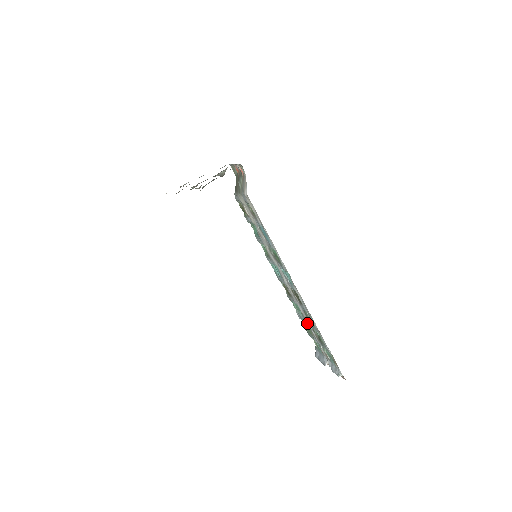
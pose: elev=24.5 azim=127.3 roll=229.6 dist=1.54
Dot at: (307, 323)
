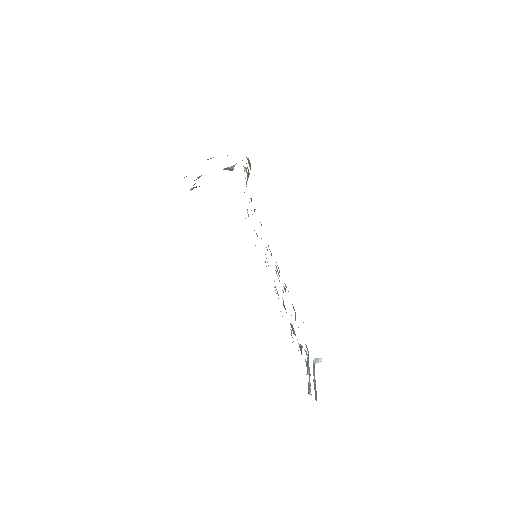
Dot at: occluded
